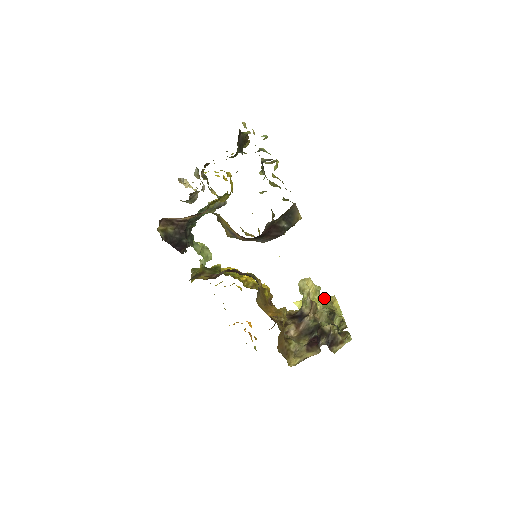
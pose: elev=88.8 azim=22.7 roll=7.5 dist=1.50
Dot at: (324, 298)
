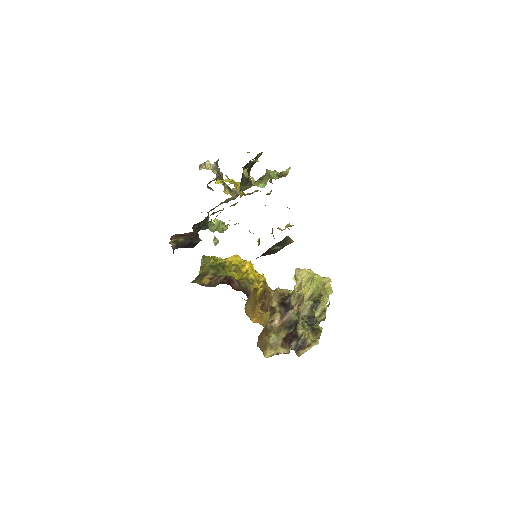
Dot at: (317, 281)
